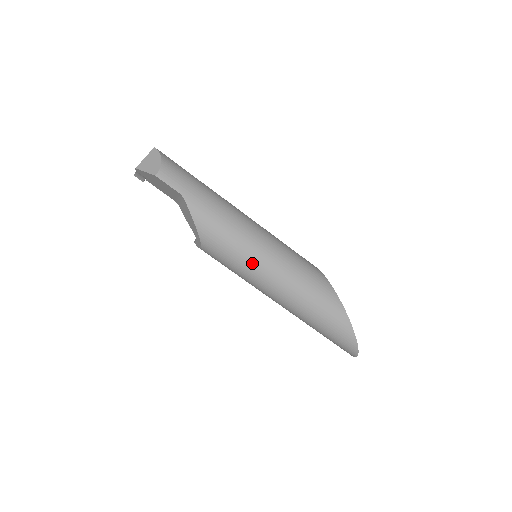
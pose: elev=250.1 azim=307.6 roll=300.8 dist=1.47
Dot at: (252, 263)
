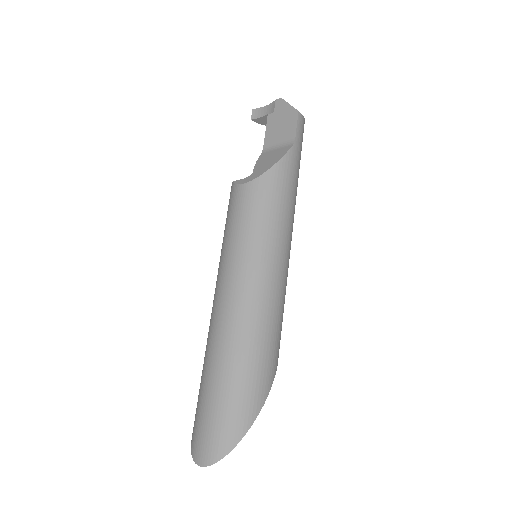
Dot at: (269, 243)
